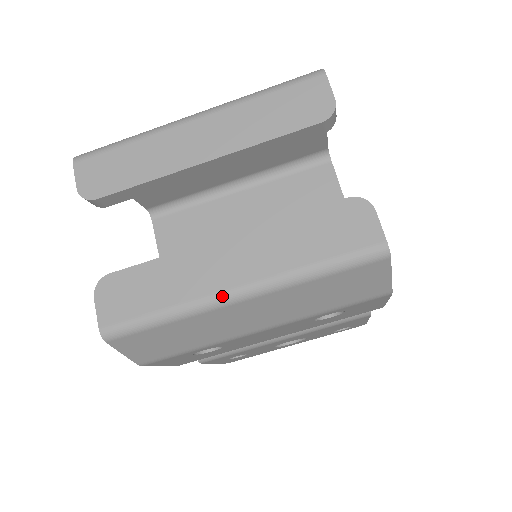
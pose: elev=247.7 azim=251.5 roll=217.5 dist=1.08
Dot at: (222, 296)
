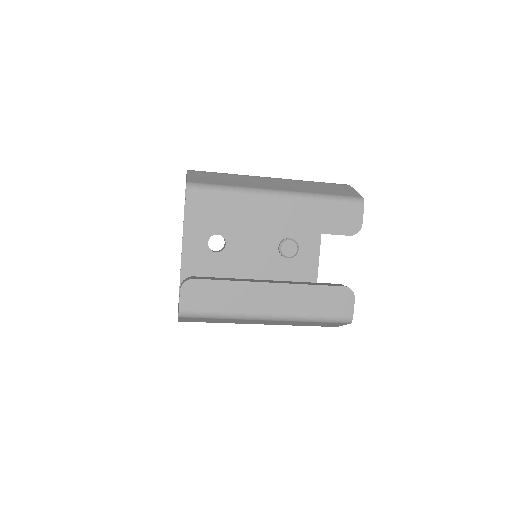
Dot at: (259, 316)
